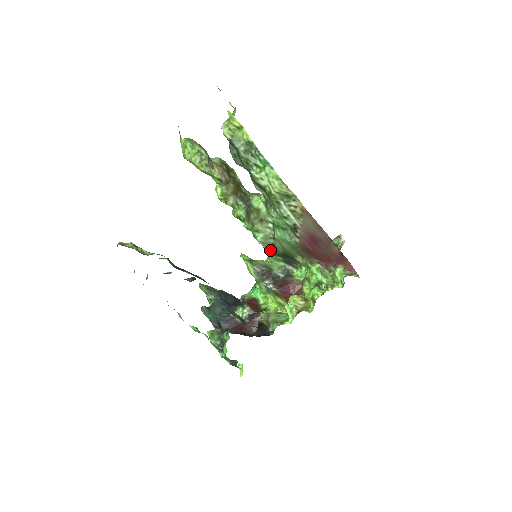
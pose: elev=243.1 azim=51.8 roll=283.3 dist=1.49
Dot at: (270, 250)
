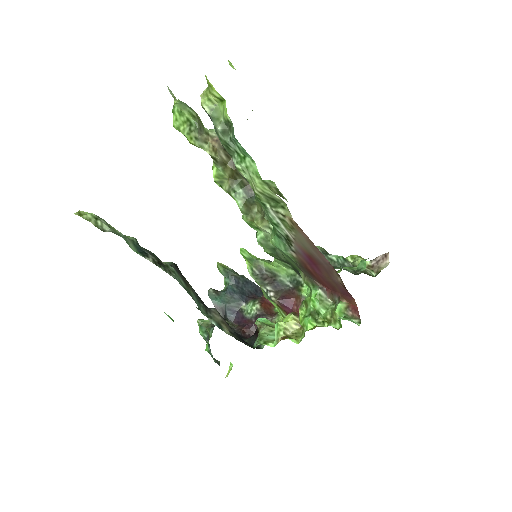
Dot at: (272, 254)
